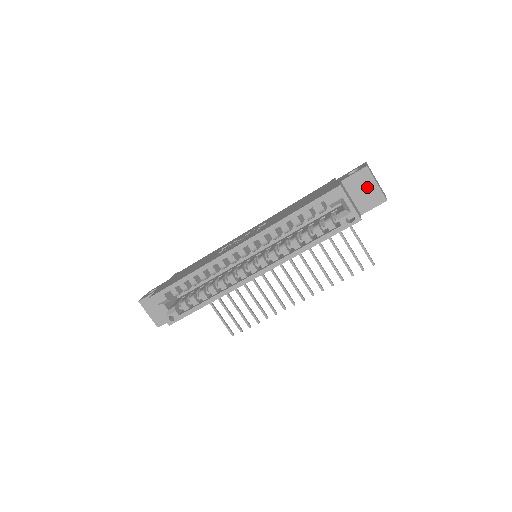
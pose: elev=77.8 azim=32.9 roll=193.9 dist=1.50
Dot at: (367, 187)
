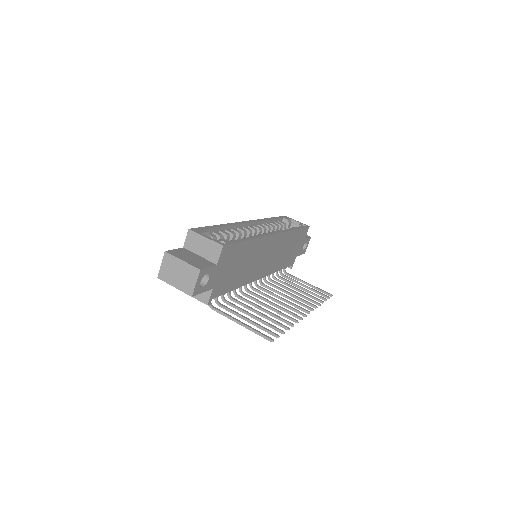
Dot at: occluded
